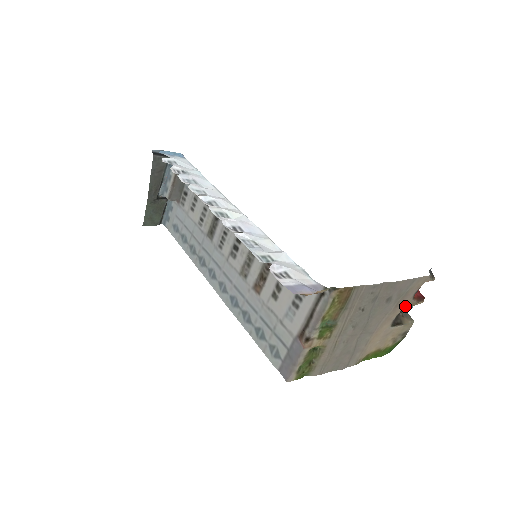
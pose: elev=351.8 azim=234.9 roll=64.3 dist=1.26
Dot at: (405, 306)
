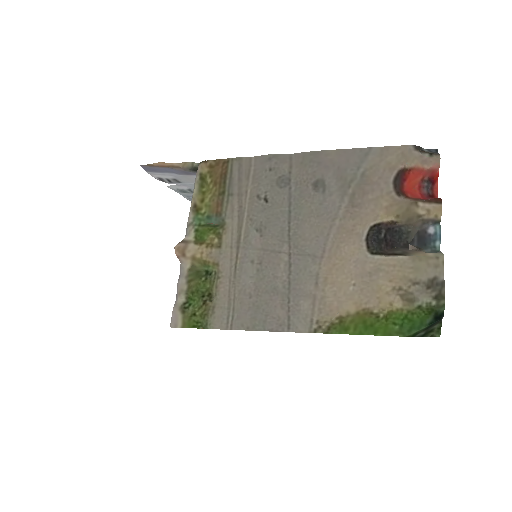
Dot at: (403, 223)
